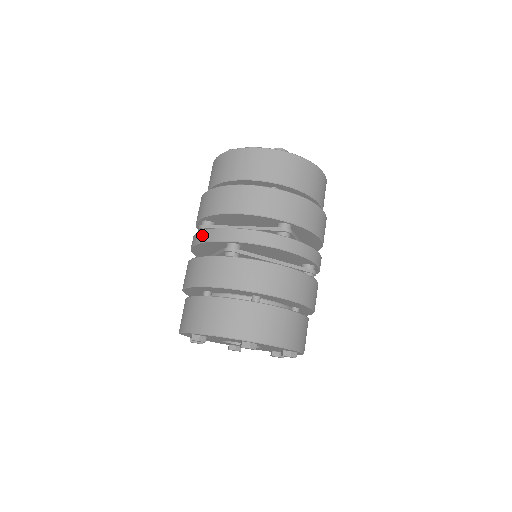
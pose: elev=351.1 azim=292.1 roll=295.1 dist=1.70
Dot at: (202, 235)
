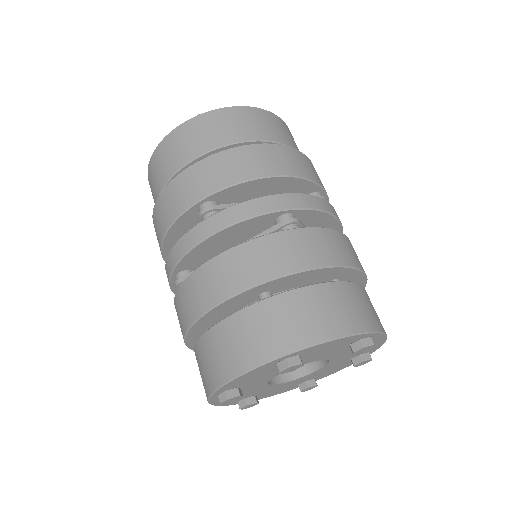
Dot at: (232, 213)
